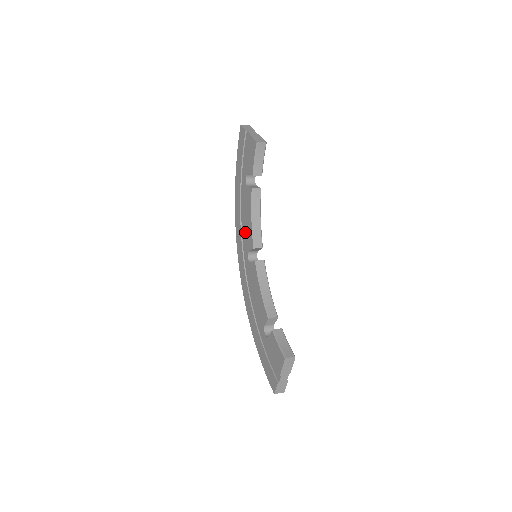
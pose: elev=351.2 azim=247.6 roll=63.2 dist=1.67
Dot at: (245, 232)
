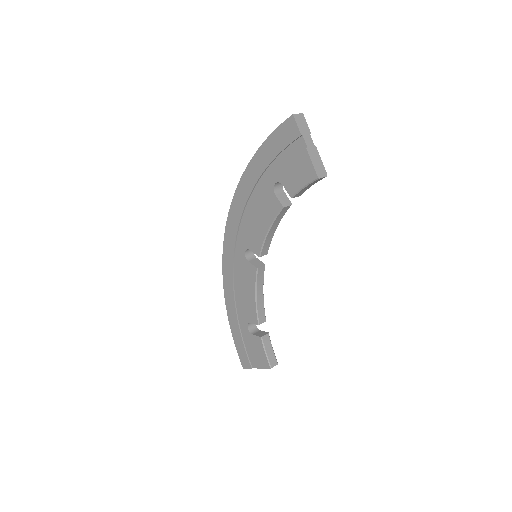
Dot at: (250, 228)
